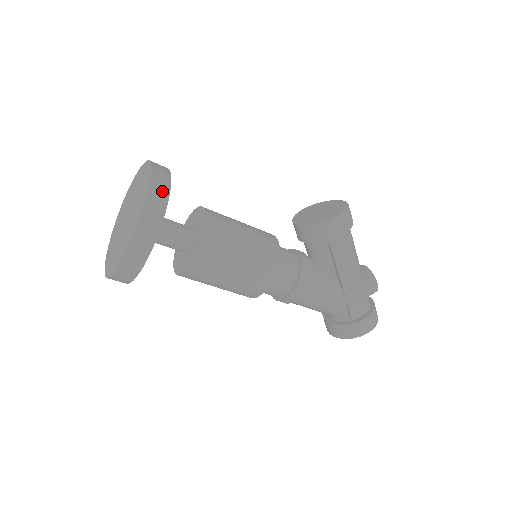
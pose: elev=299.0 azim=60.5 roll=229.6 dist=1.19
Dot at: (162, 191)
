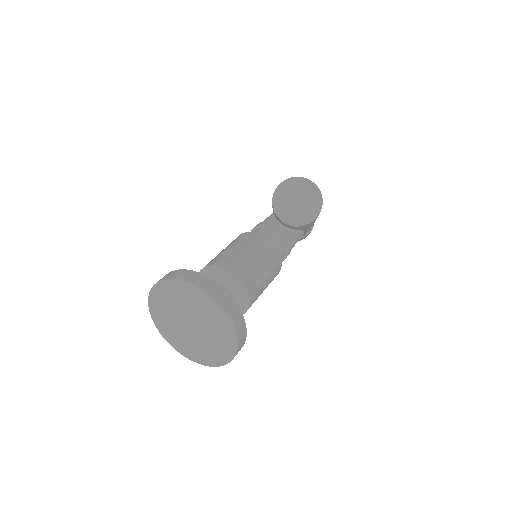
Dot at: (241, 325)
